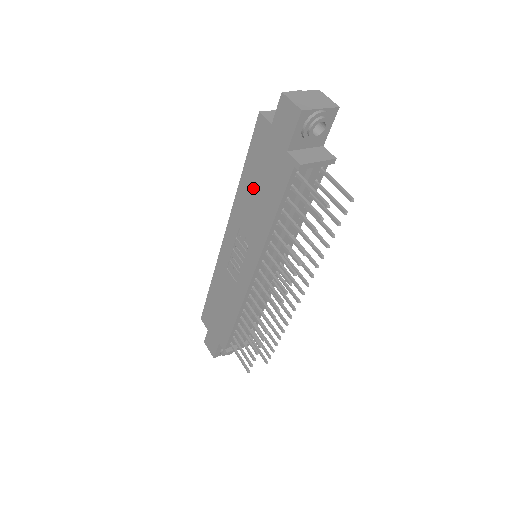
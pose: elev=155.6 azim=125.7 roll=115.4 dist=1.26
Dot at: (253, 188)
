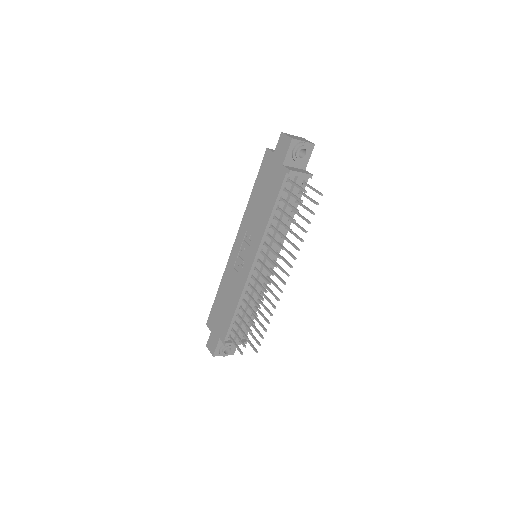
Dot at: (259, 198)
